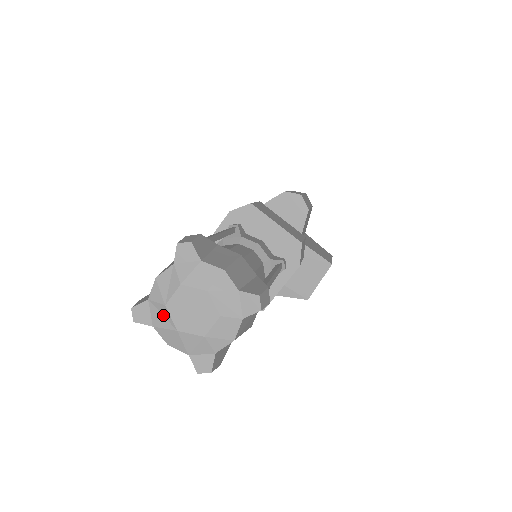
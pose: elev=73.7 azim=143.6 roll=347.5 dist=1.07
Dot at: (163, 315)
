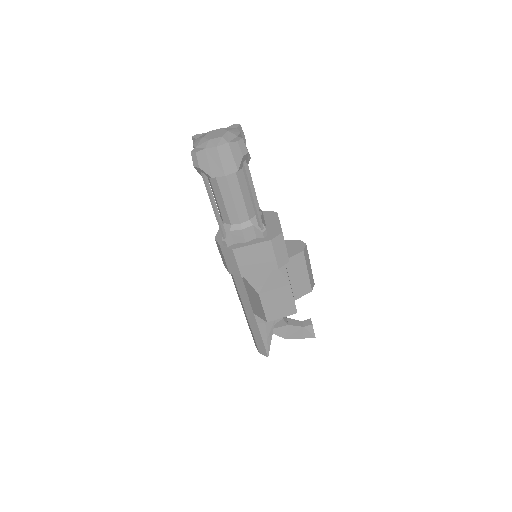
Dot at: (204, 135)
